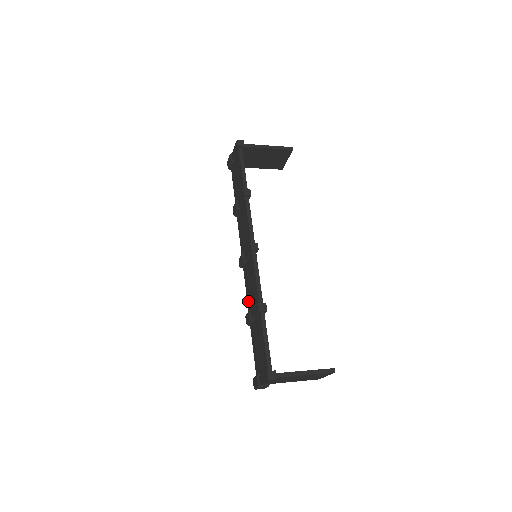
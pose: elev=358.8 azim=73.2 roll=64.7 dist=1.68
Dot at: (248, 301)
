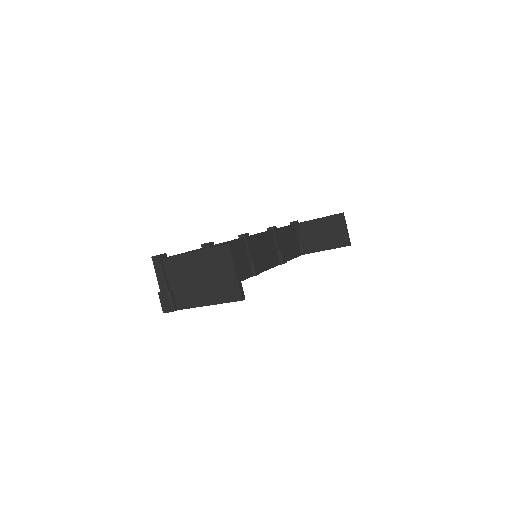
Dot at: occluded
